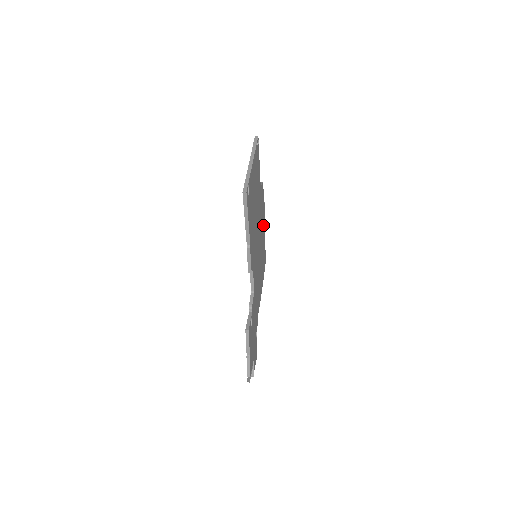
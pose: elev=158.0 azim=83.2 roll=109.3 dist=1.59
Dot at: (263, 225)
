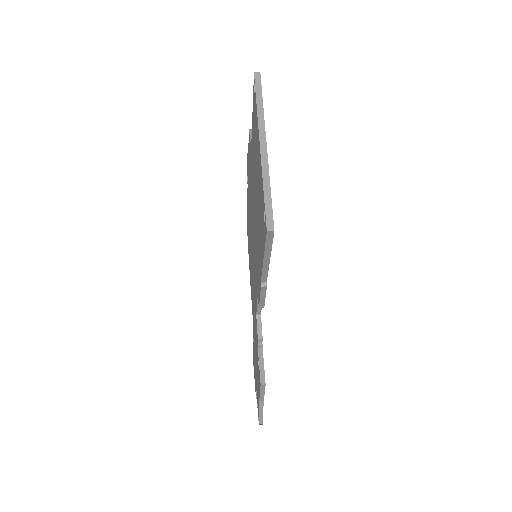
Dot at: occluded
